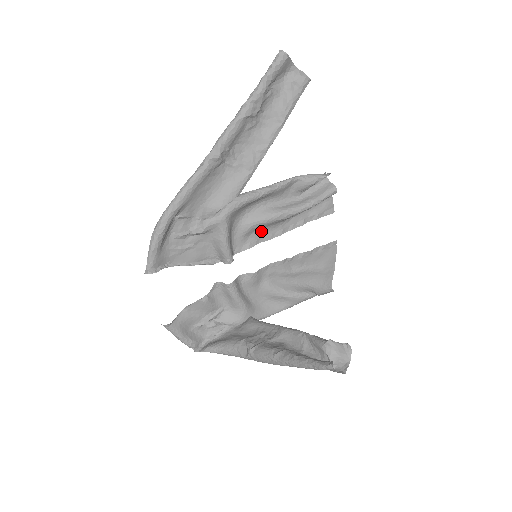
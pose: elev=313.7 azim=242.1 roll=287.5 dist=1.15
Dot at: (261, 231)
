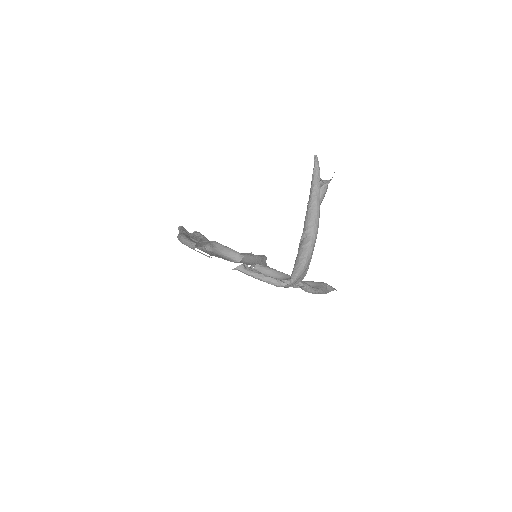
Dot at: occluded
